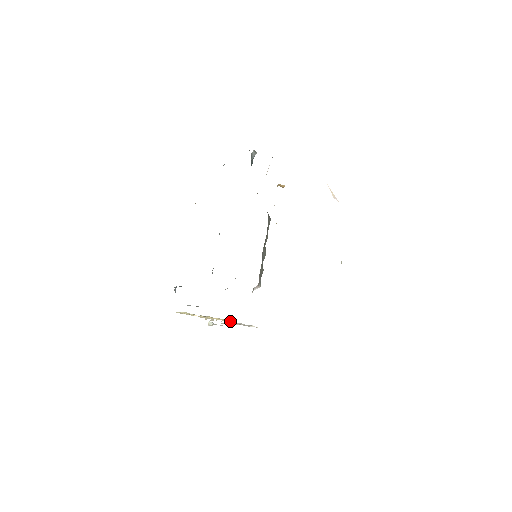
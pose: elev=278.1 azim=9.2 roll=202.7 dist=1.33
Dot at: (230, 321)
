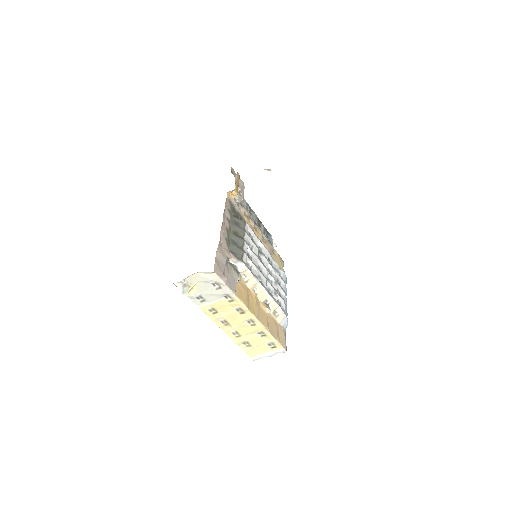
Dot at: (231, 302)
